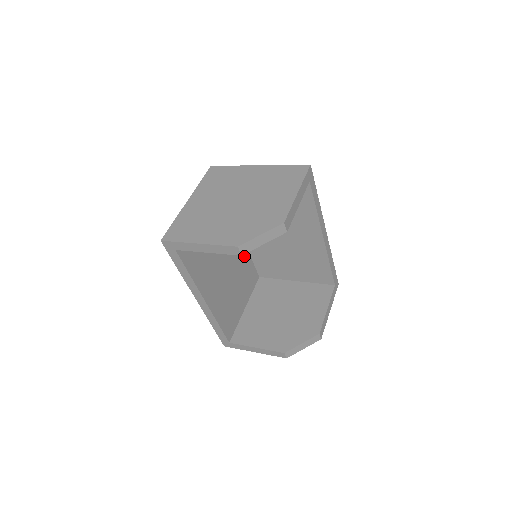
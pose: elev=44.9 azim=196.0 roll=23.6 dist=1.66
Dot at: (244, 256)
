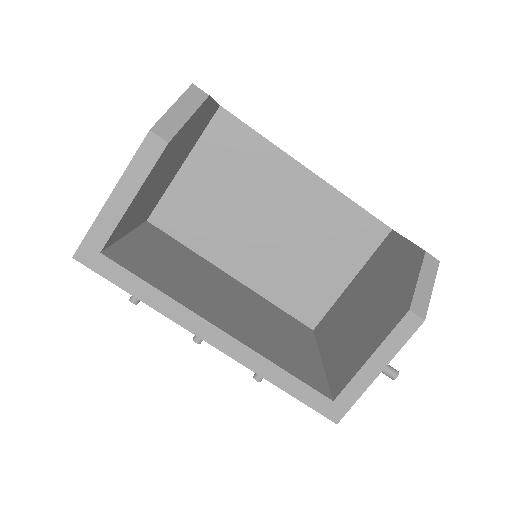
Dot at: (260, 301)
